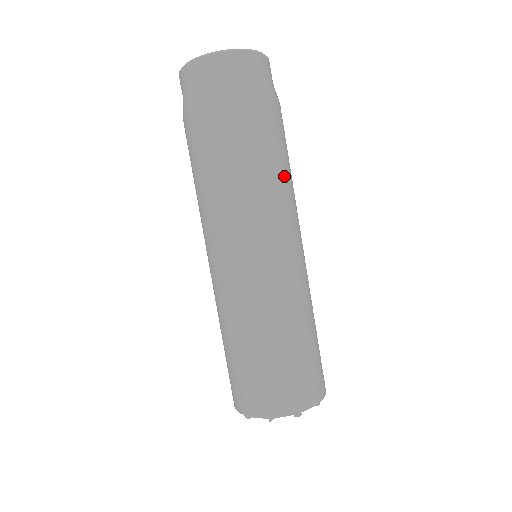
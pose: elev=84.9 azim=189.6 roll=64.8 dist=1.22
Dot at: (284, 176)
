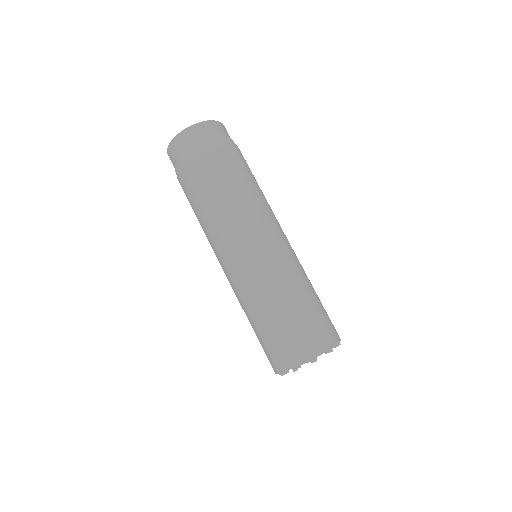
Dot at: (230, 200)
